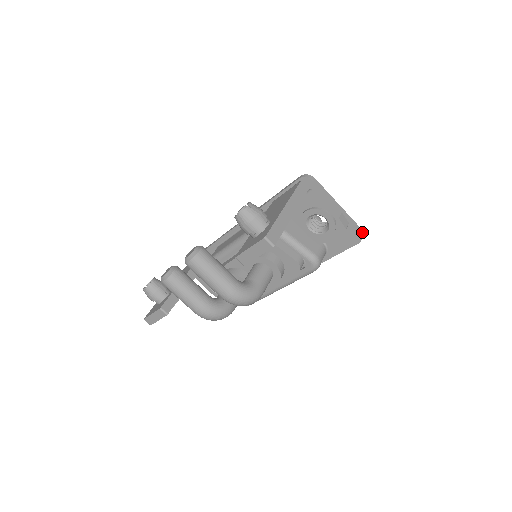
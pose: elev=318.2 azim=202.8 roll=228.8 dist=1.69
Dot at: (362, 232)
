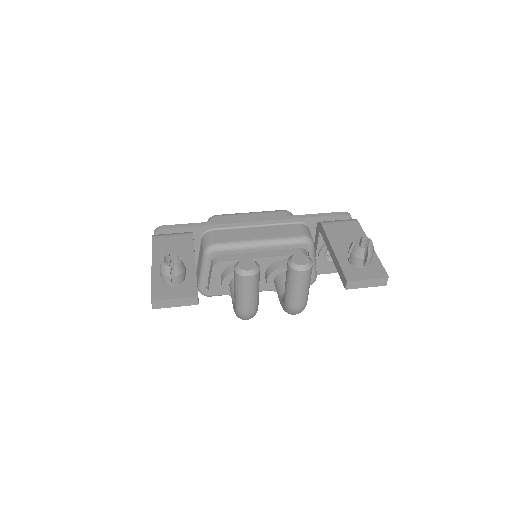
Dot at: occluded
